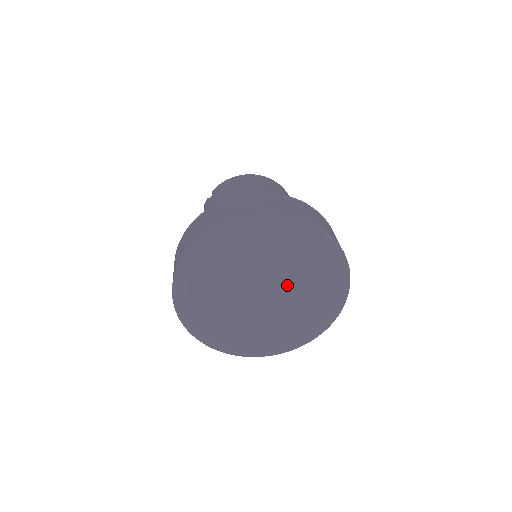
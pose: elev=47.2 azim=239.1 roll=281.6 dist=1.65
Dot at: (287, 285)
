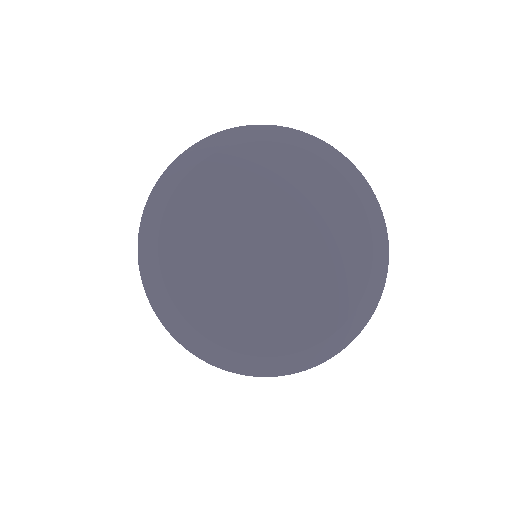
Dot at: (293, 219)
